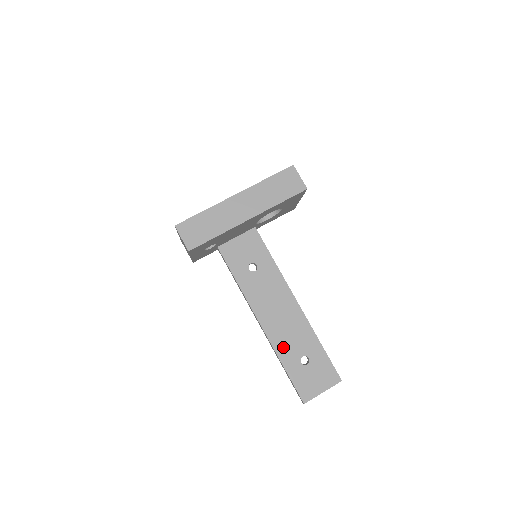
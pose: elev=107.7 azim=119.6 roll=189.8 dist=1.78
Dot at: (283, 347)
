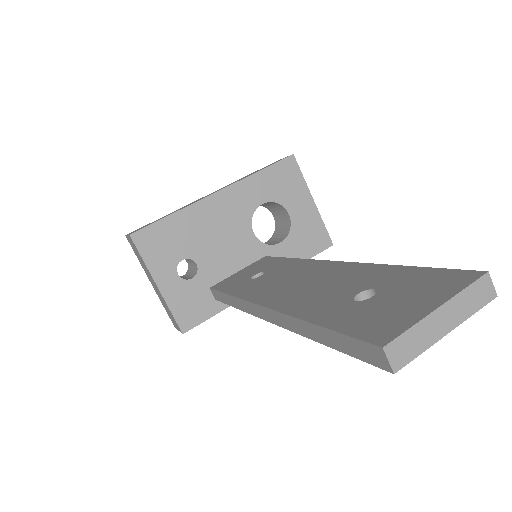
Dot at: (309, 304)
